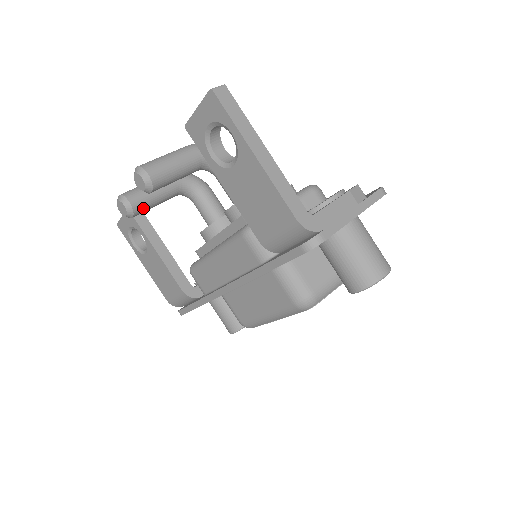
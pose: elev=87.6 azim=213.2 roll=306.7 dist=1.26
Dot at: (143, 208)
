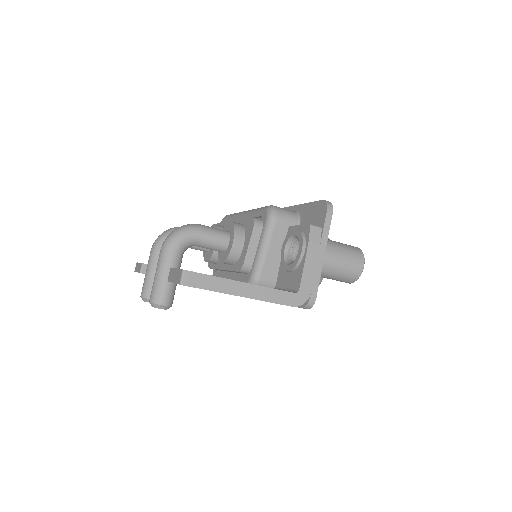
Dot at: occluded
